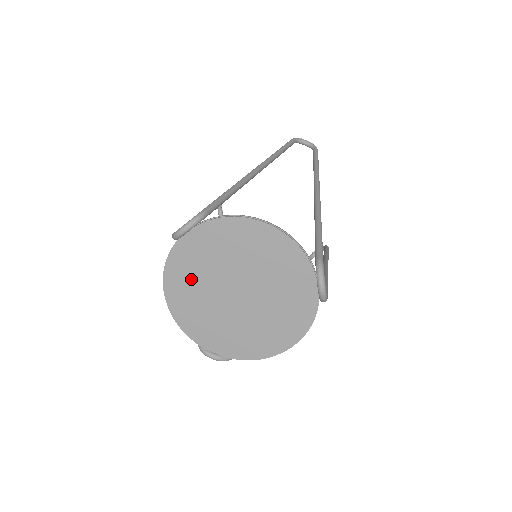
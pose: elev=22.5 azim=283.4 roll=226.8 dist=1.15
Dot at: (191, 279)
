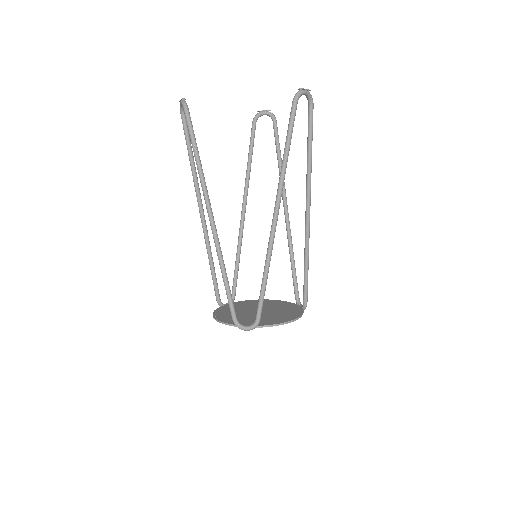
Dot at: occluded
